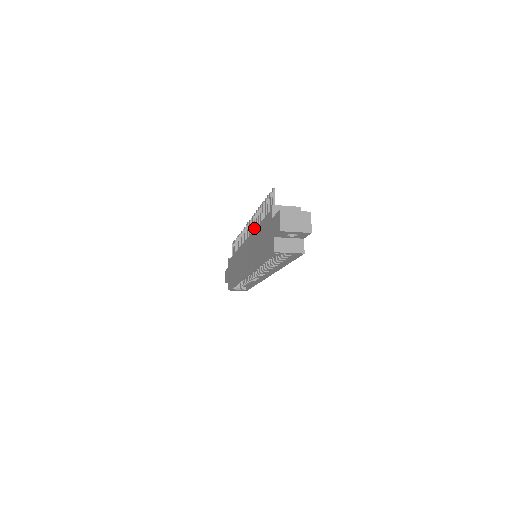
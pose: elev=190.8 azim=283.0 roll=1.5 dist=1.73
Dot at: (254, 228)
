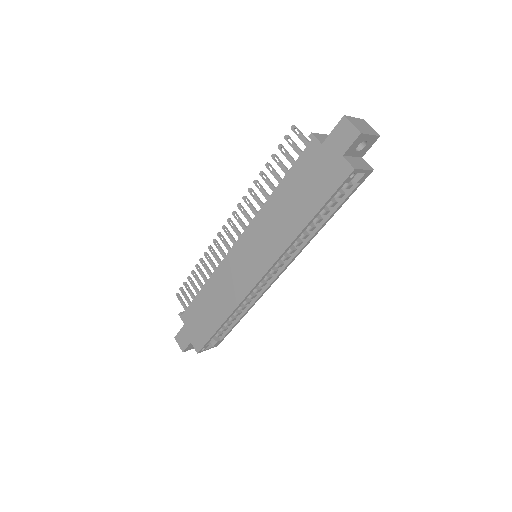
Dot at: (253, 212)
